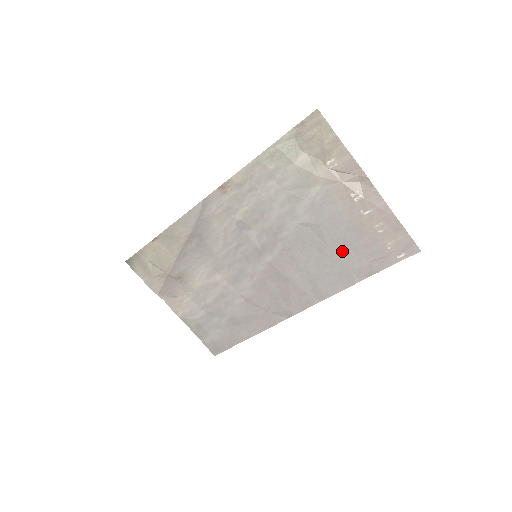
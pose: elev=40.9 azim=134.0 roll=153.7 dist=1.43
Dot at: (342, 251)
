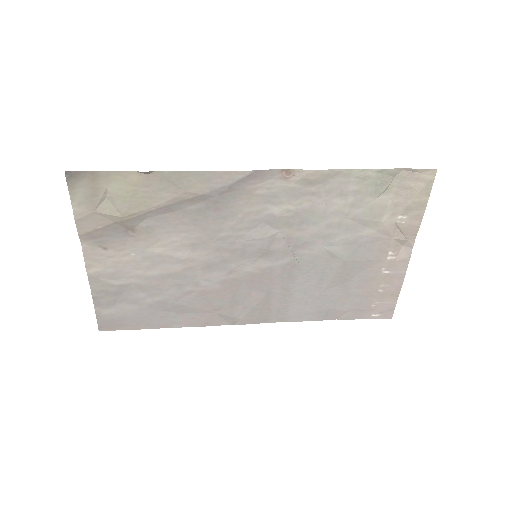
Dot at: (337, 291)
